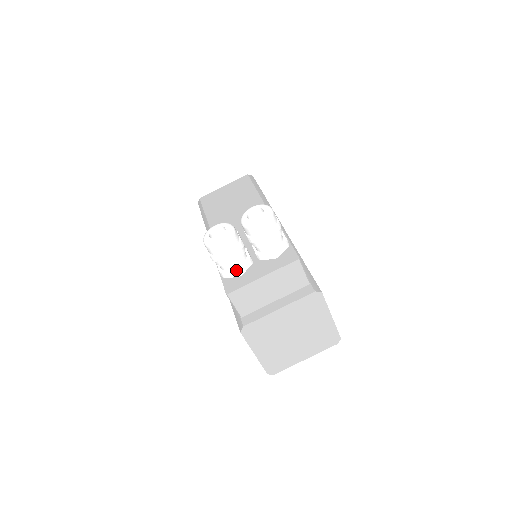
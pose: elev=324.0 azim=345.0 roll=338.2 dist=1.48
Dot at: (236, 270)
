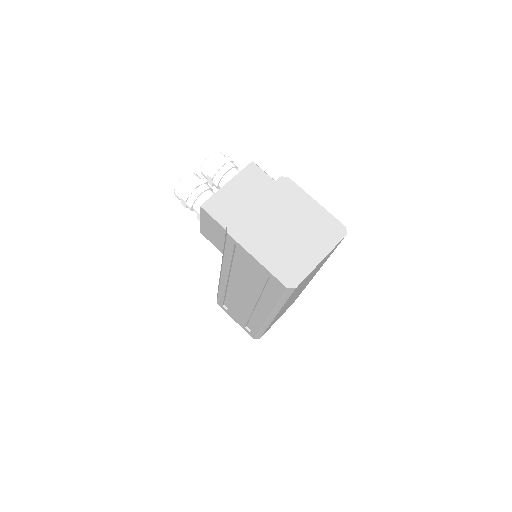
Dot at: (207, 198)
